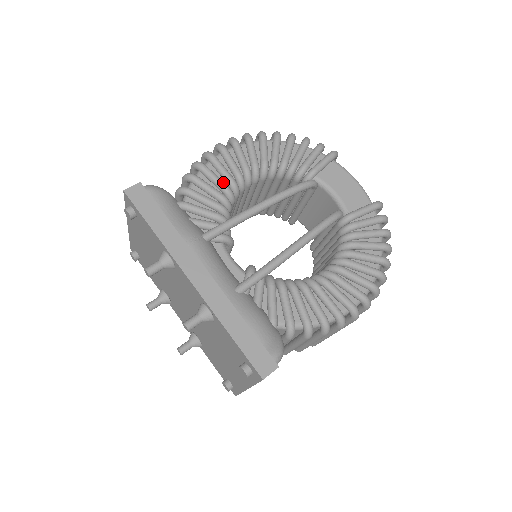
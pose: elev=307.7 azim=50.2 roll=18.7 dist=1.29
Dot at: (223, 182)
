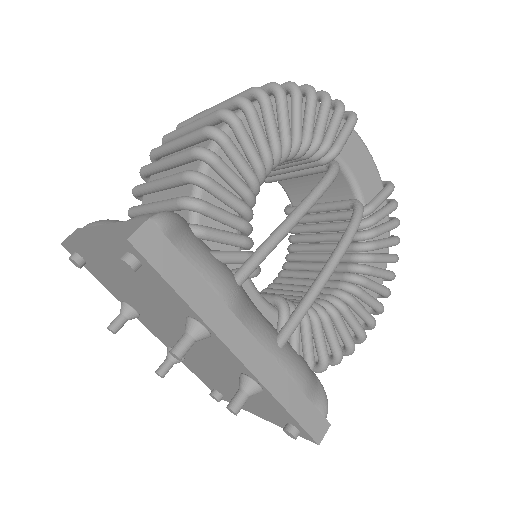
Dot at: (246, 185)
